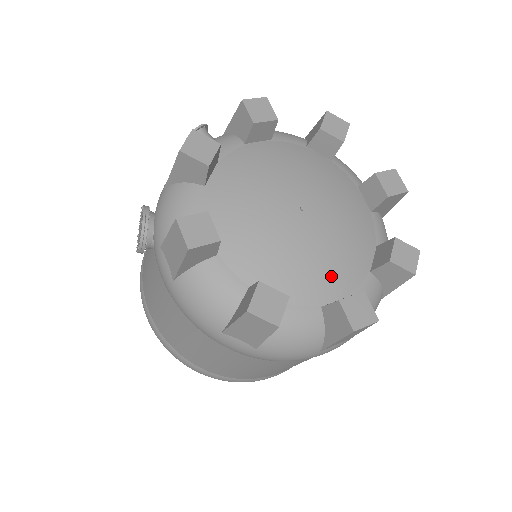
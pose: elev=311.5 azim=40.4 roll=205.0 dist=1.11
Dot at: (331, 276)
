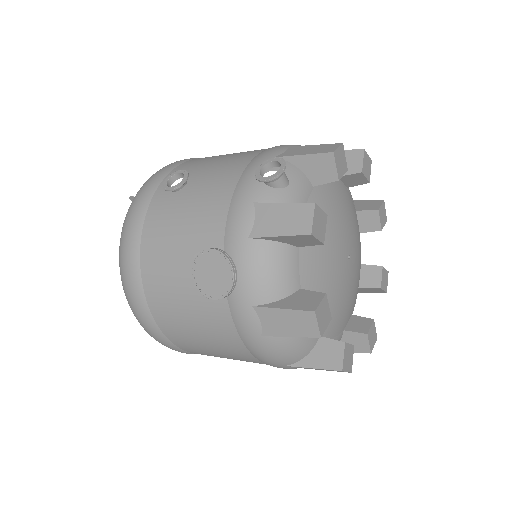
Dot at: (352, 306)
